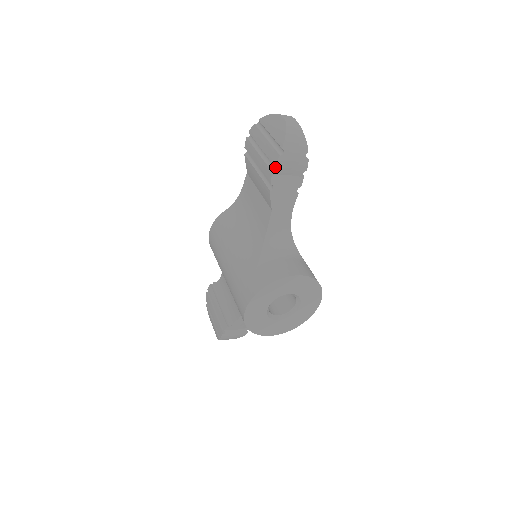
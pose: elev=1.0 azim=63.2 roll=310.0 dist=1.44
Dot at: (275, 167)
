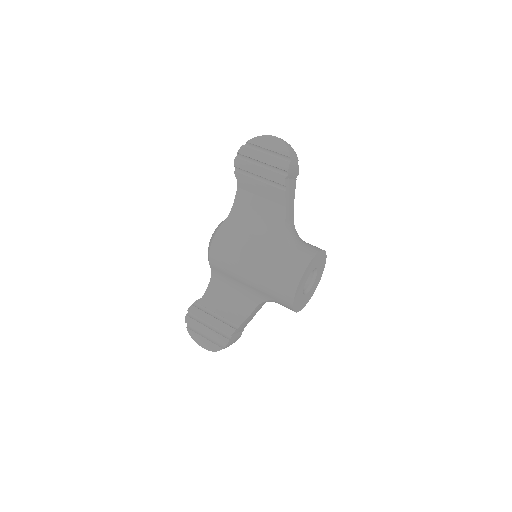
Dot at: (285, 172)
